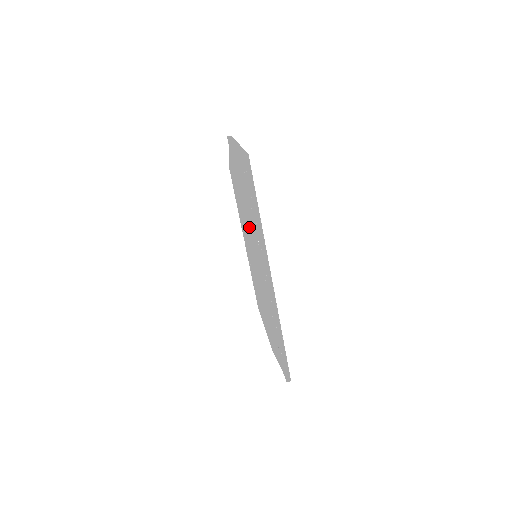
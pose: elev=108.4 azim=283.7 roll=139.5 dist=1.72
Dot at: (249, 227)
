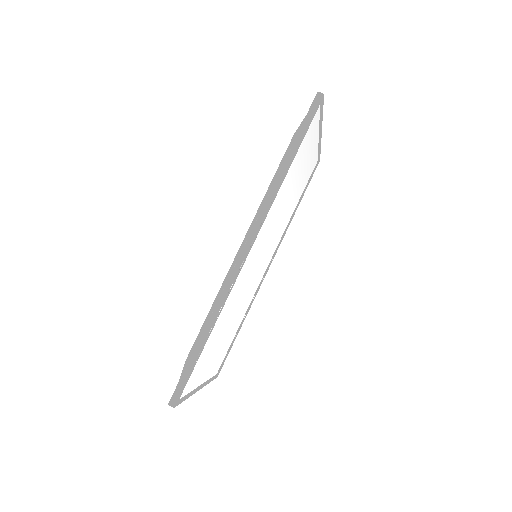
Dot at: (271, 185)
